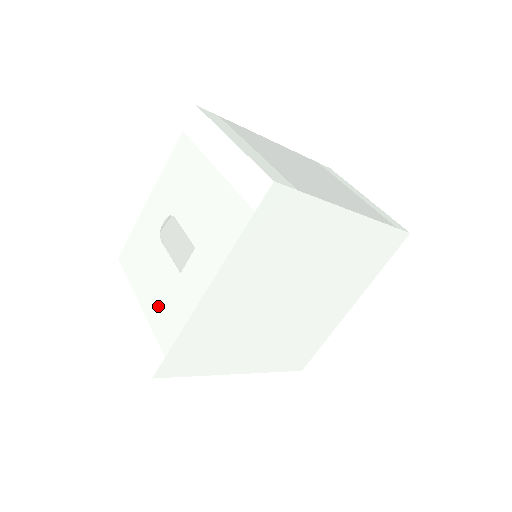
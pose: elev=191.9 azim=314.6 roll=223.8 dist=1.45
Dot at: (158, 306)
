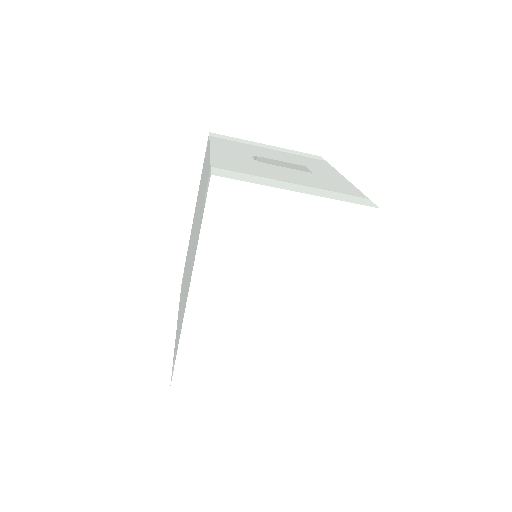
Dot at: (318, 183)
